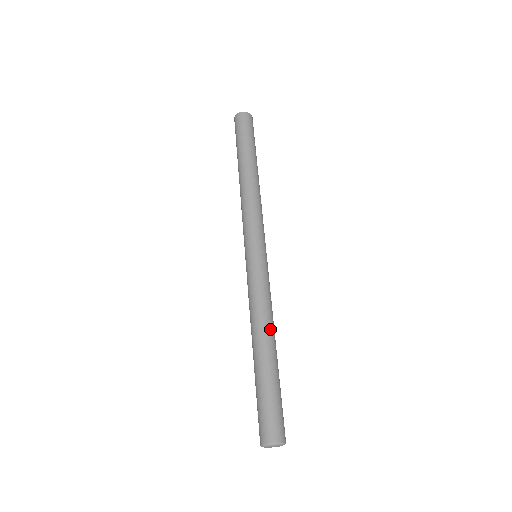
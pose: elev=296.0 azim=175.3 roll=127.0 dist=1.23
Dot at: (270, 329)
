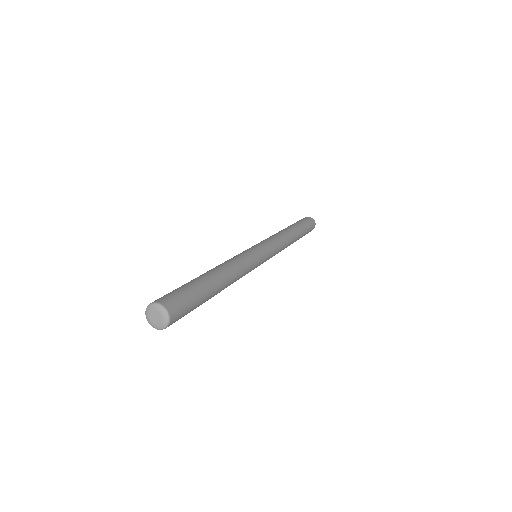
Dot at: (230, 274)
